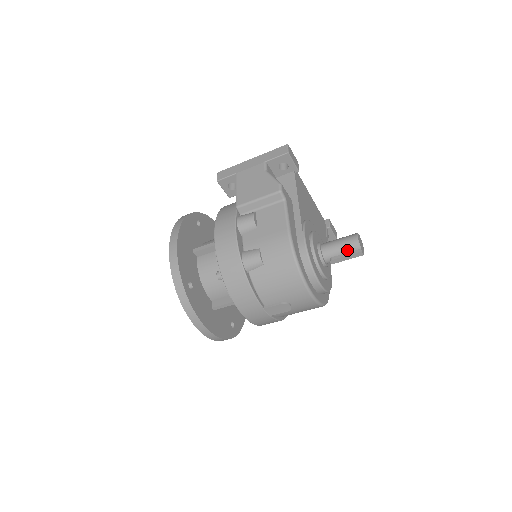
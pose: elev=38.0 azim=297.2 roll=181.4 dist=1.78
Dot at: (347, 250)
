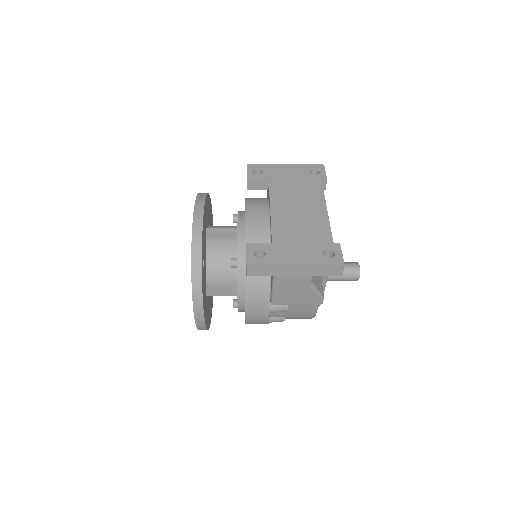
Dot at: (346, 280)
